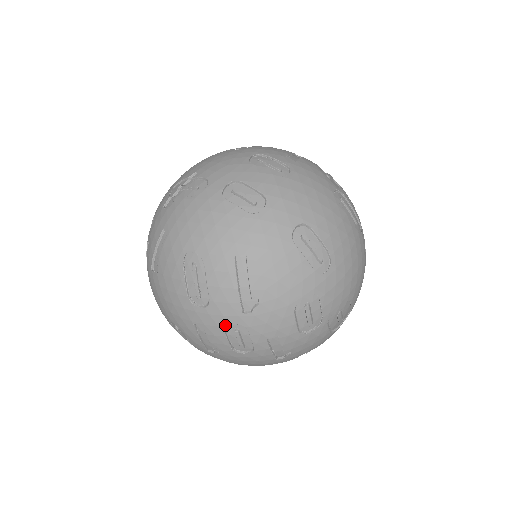
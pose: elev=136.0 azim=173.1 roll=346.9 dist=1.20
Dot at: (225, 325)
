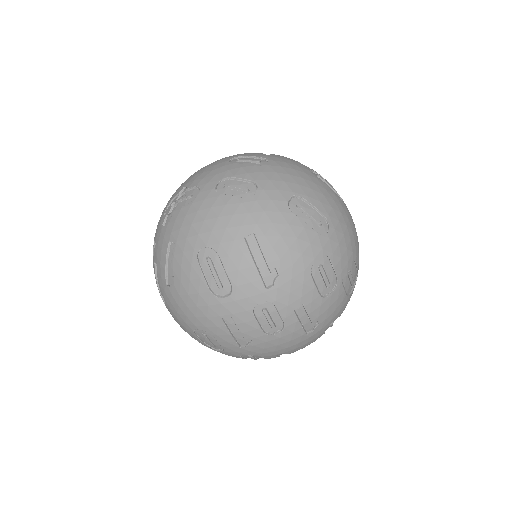
Dot at: (252, 307)
